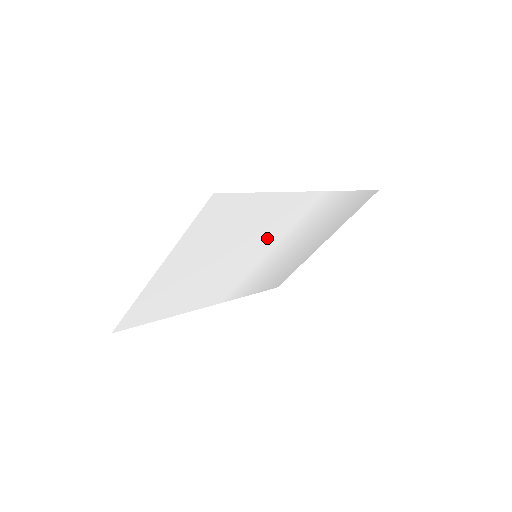
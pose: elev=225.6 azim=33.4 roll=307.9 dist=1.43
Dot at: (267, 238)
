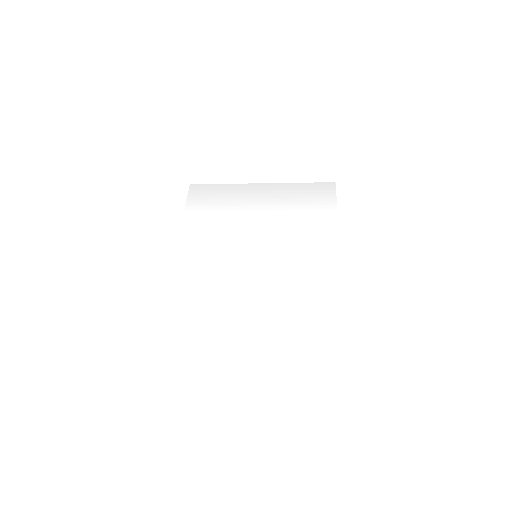
Dot at: (282, 261)
